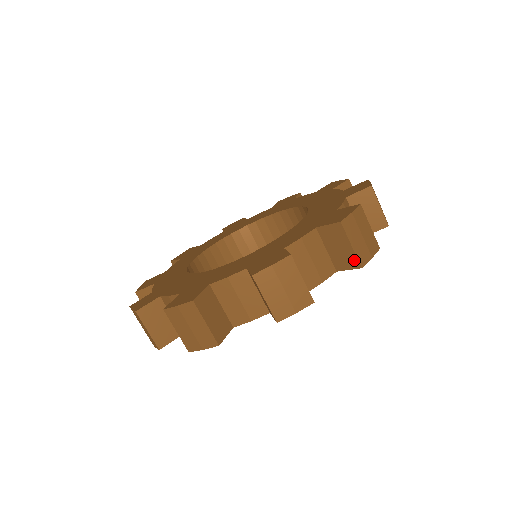
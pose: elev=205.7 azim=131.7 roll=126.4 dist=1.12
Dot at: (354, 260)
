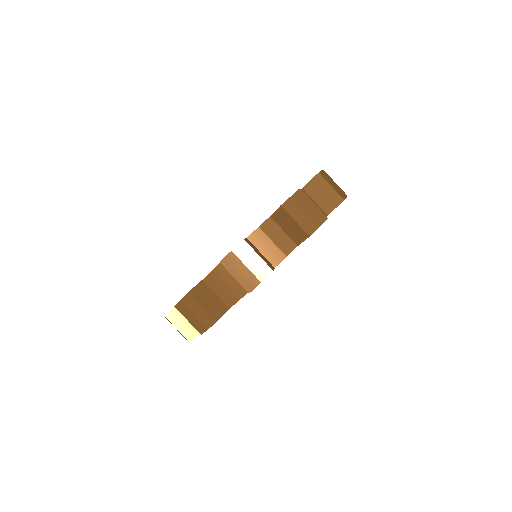
Dot at: (337, 197)
